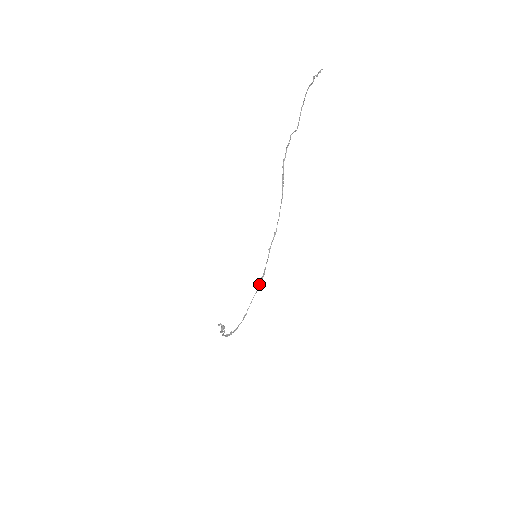
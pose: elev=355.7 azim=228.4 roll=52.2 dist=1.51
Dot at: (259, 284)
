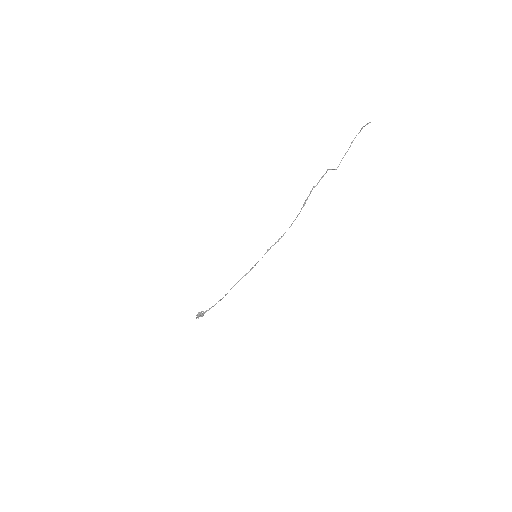
Dot at: (245, 274)
